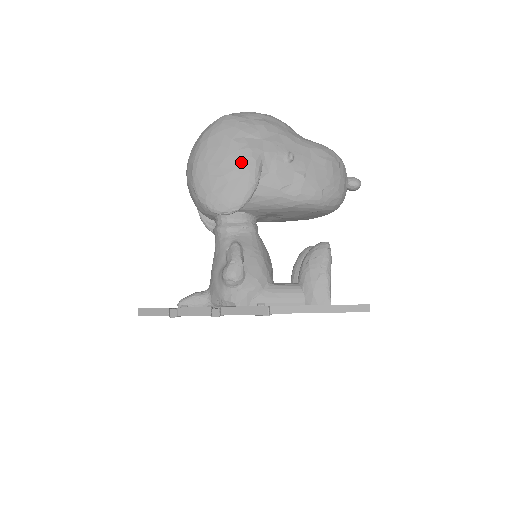
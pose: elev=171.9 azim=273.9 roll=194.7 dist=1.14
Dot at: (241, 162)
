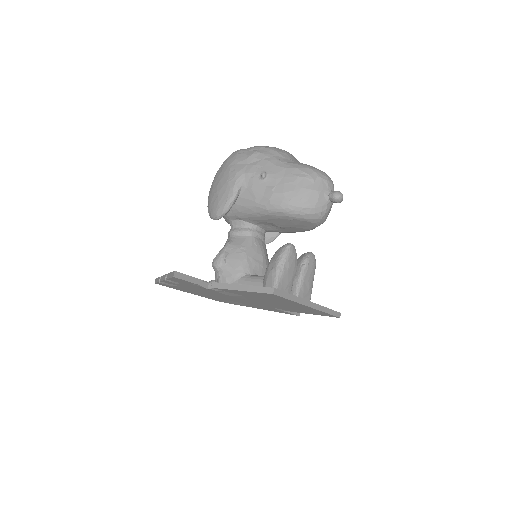
Dot at: (227, 181)
